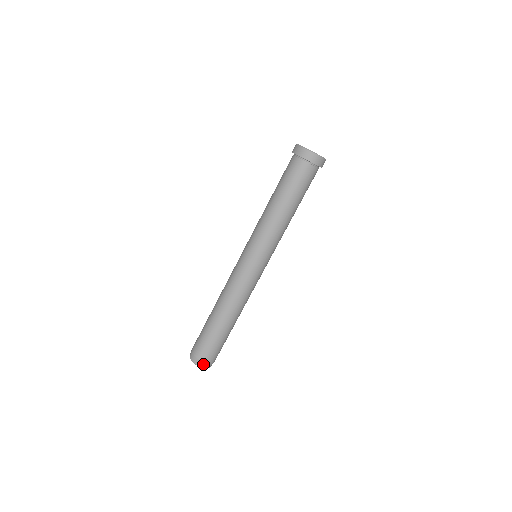
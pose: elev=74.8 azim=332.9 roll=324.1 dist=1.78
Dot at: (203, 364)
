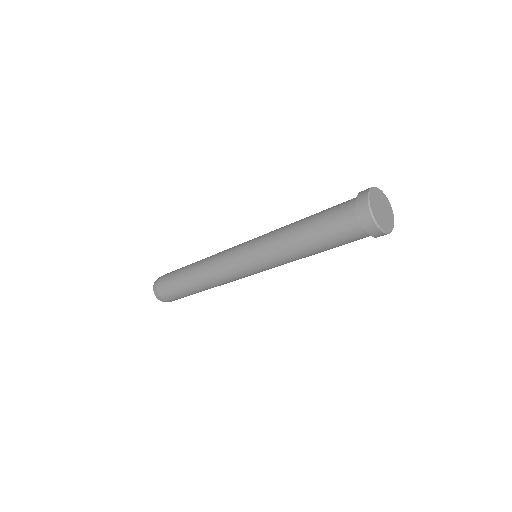
Dot at: (161, 299)
